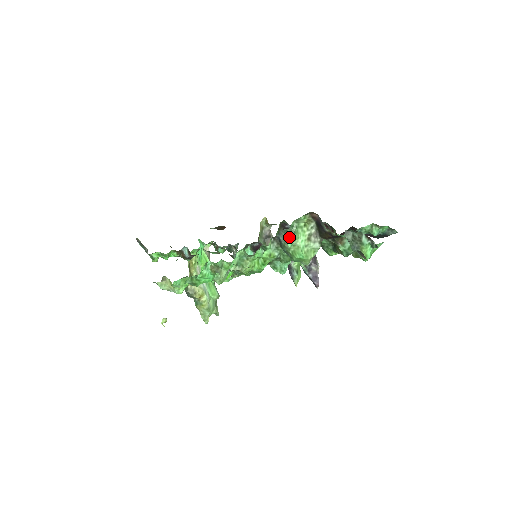
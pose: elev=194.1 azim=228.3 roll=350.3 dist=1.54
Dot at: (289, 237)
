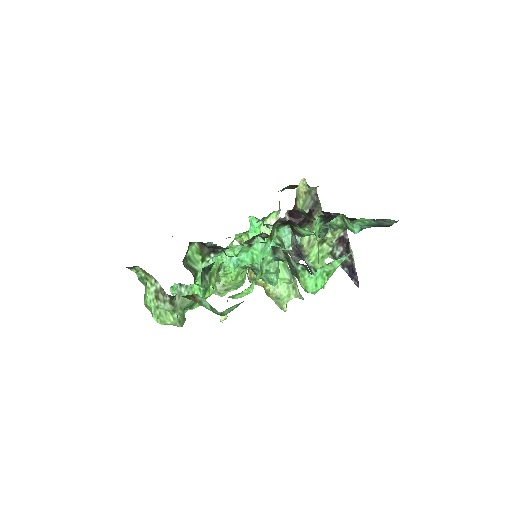
Dot at: occluded
